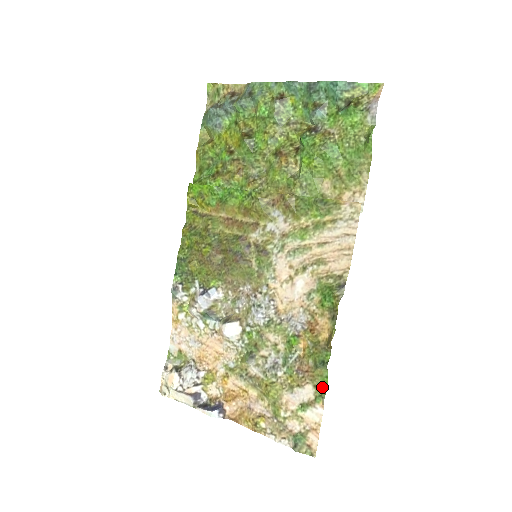
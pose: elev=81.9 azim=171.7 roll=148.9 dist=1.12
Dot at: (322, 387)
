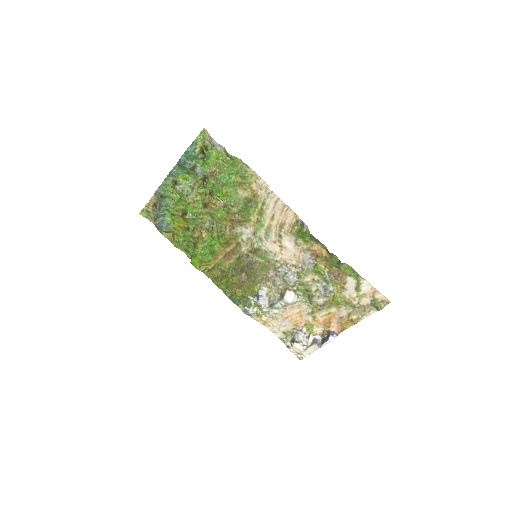
Dot at: (353, 272)
